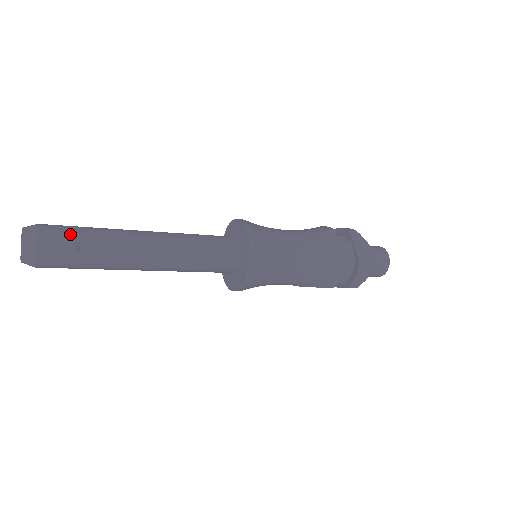
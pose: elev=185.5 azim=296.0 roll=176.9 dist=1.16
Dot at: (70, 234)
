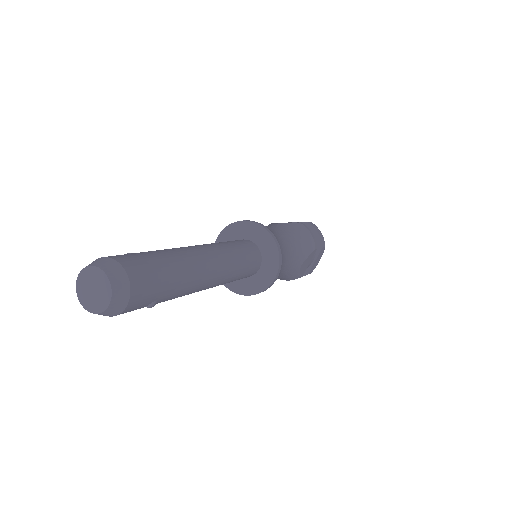
Dot at: (156, 294)
